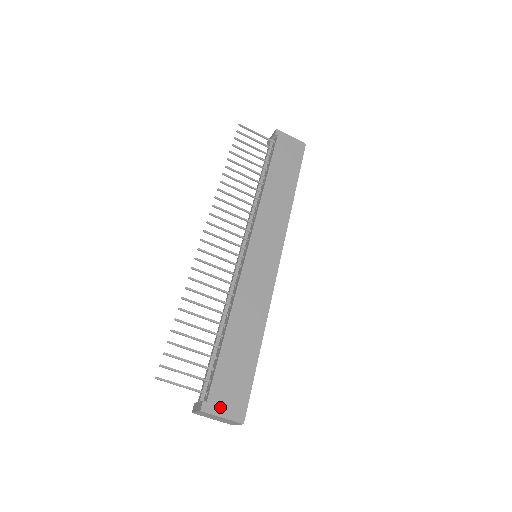
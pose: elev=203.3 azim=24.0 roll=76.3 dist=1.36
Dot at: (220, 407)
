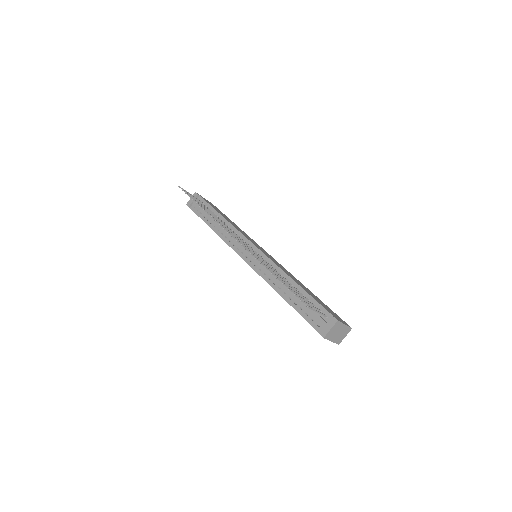
Dot at: (339, 320)
